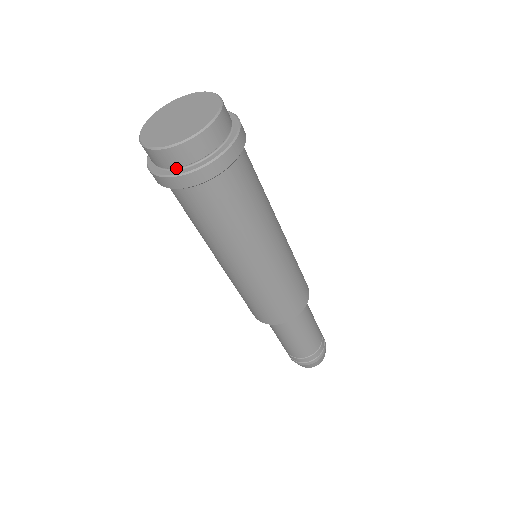
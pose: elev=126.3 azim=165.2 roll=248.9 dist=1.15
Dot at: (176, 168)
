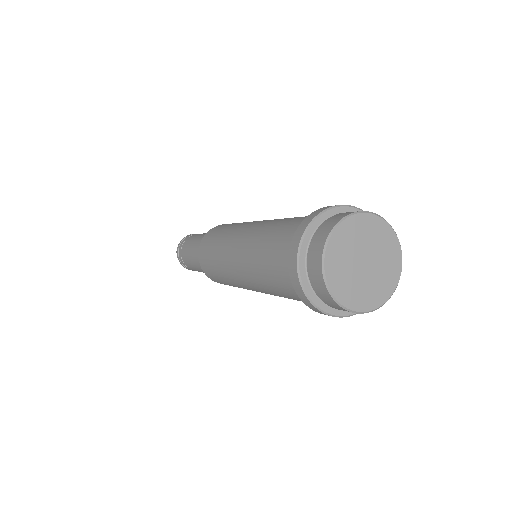
Dot at: occluded
